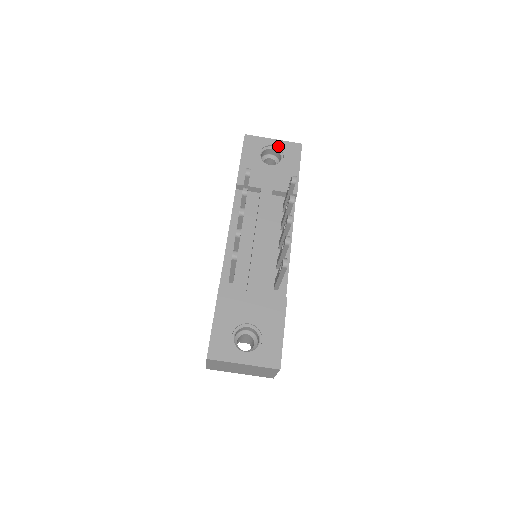
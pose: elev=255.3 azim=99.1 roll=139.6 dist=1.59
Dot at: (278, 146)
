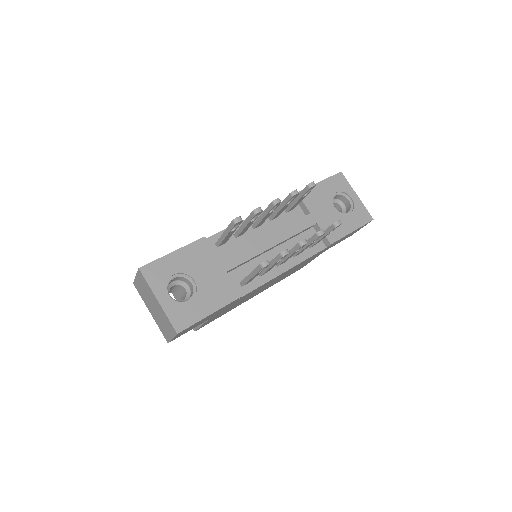
Dot at: (355, 203)
